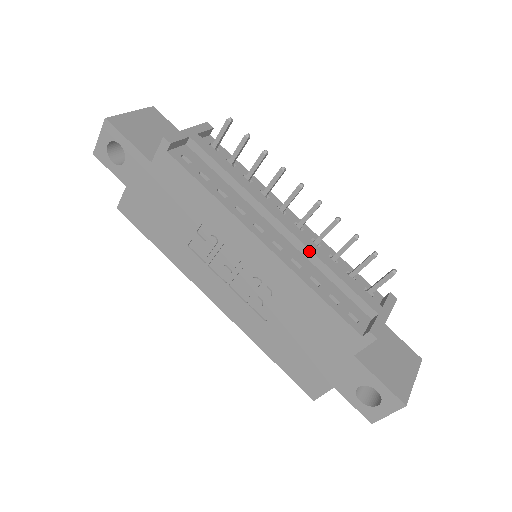
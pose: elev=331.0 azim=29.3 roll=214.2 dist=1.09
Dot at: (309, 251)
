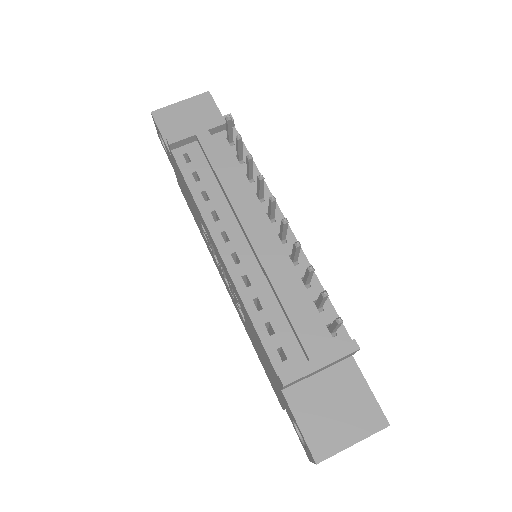
Dot at: (264, 271)
